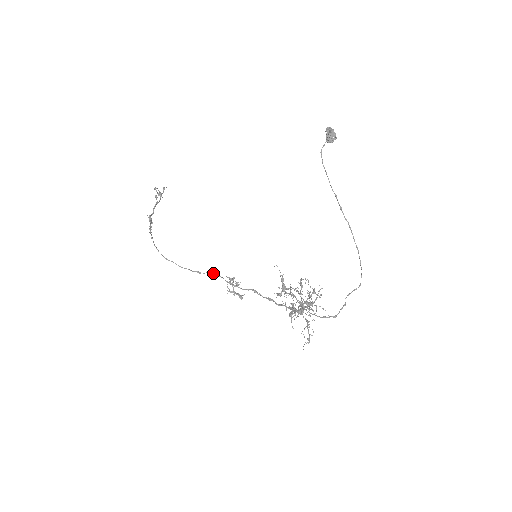
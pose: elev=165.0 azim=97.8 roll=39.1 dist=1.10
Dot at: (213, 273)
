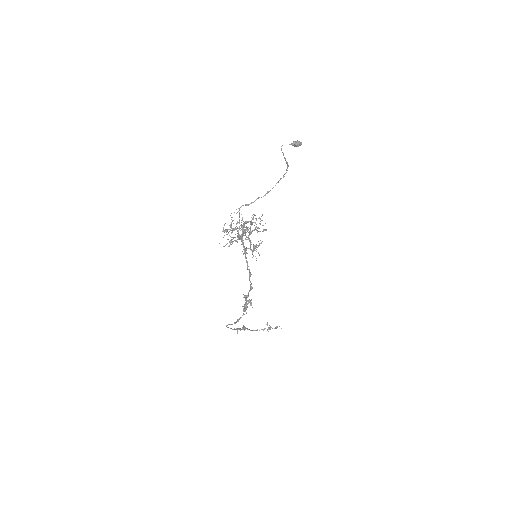
Dot at: (244, 311)
